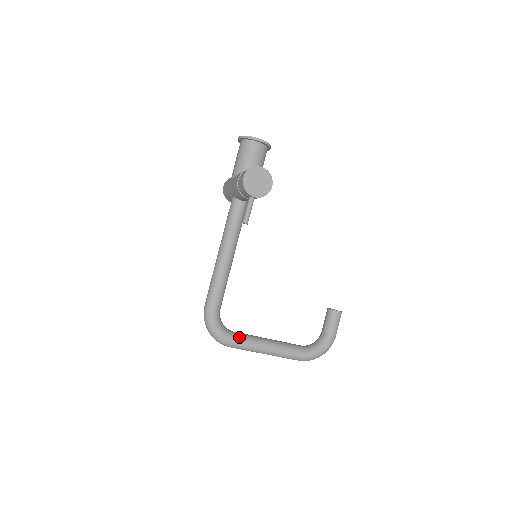
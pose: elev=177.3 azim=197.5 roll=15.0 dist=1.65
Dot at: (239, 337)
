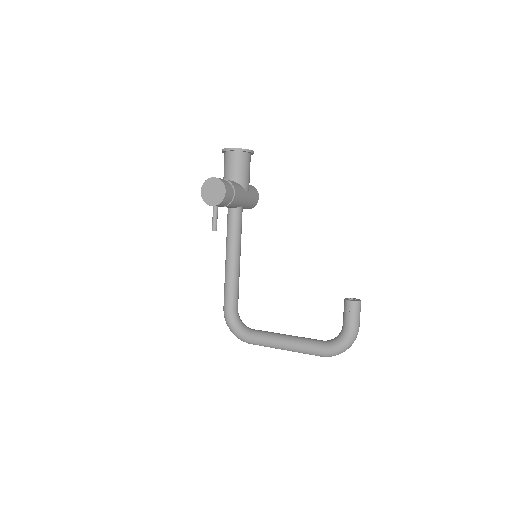
Dot at: (254, 334)
